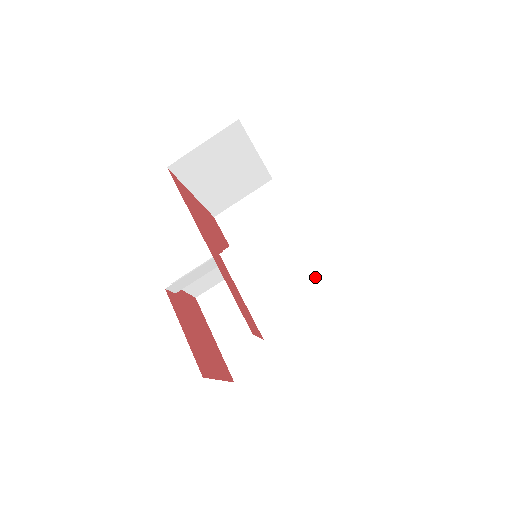
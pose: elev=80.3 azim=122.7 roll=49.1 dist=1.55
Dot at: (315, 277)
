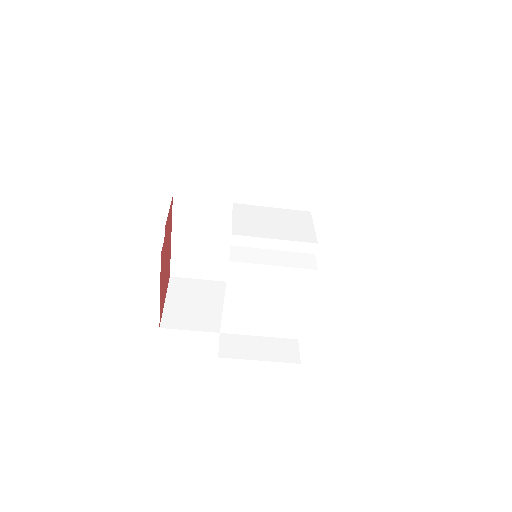
Dot at: (285, 322)
